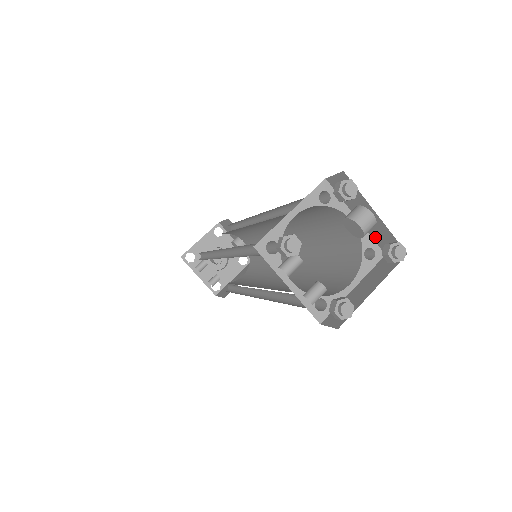
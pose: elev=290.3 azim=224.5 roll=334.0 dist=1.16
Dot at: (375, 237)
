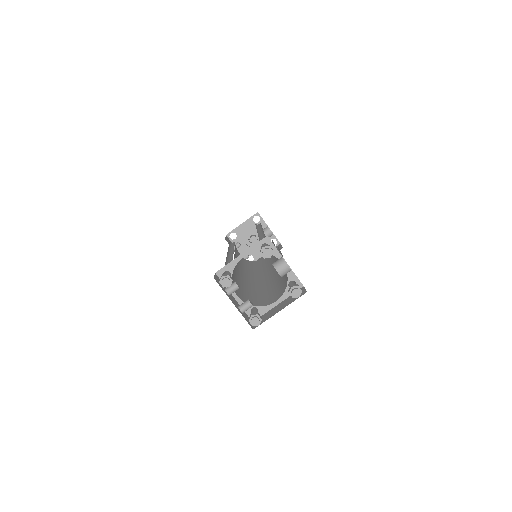
Dot at: occluded
